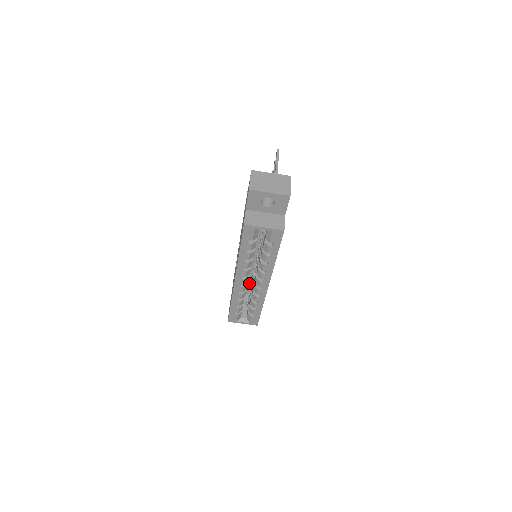
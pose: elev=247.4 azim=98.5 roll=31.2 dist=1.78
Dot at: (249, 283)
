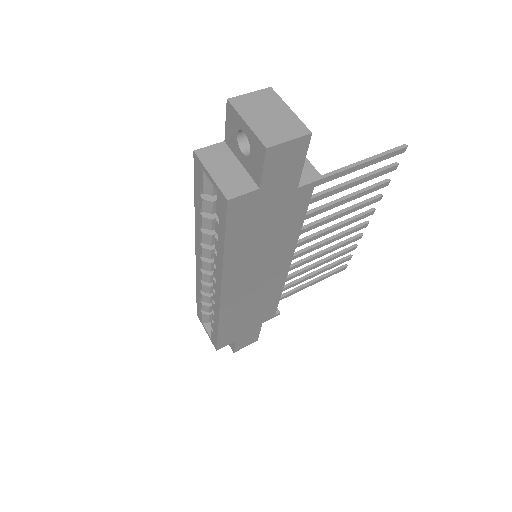
Dot at: occluded
